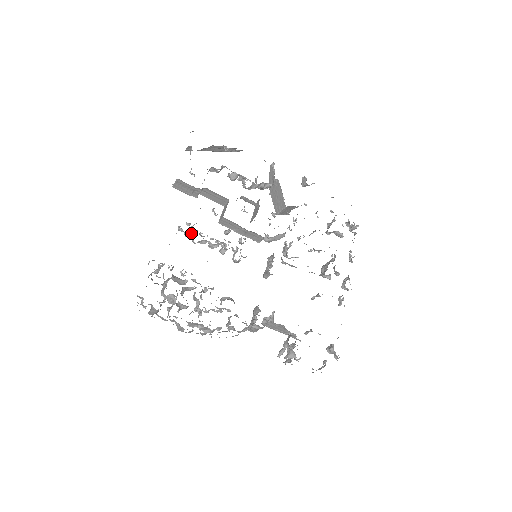
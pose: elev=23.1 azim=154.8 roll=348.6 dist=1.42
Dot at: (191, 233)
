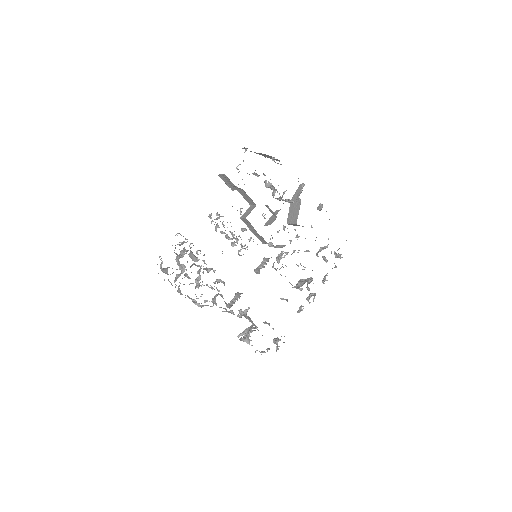
Dot at: occluded
